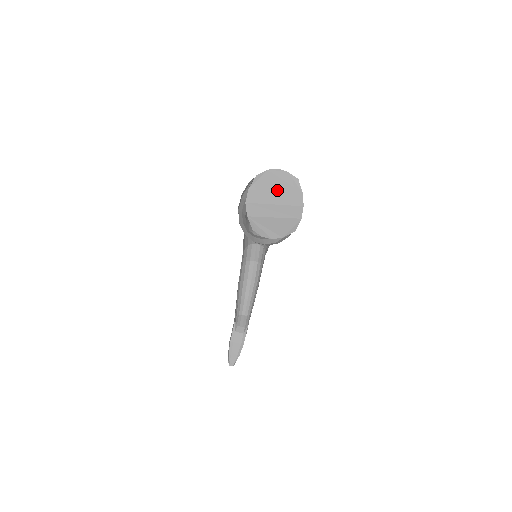
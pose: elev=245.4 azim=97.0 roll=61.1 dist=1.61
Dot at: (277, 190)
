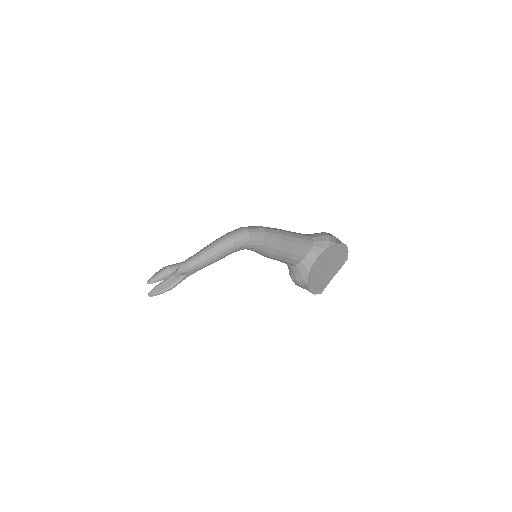
Dot at: (335, 259)
